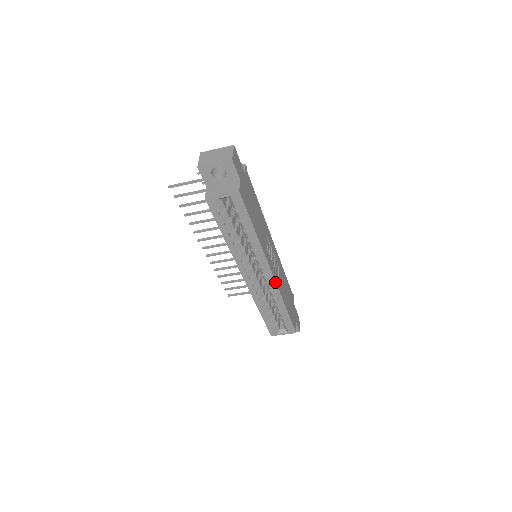
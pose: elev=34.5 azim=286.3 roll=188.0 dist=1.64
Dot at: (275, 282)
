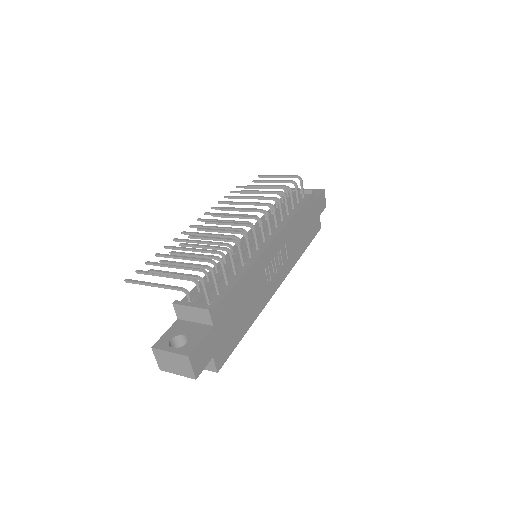
Dot at: occluded
